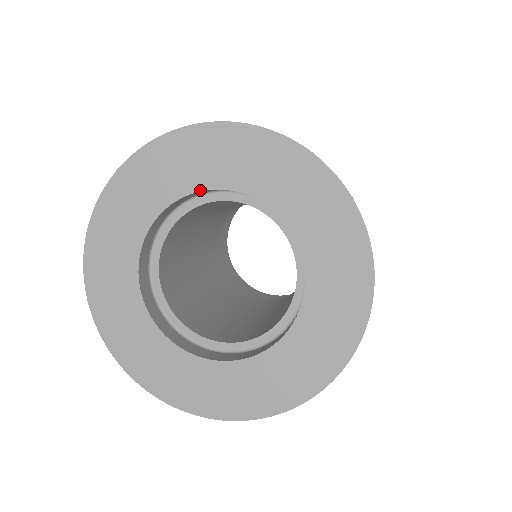
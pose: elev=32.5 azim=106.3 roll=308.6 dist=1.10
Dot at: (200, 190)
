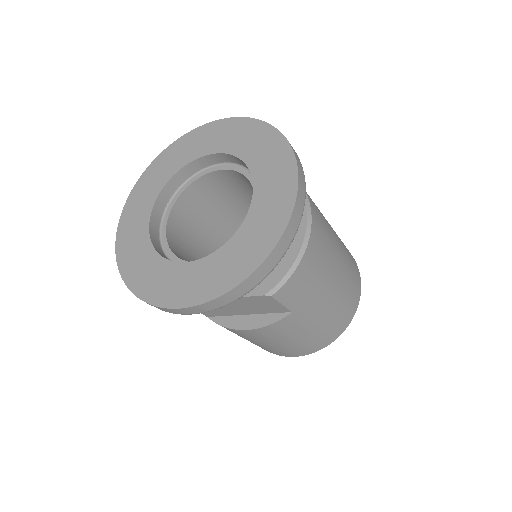
Dot at: (207, 154)
